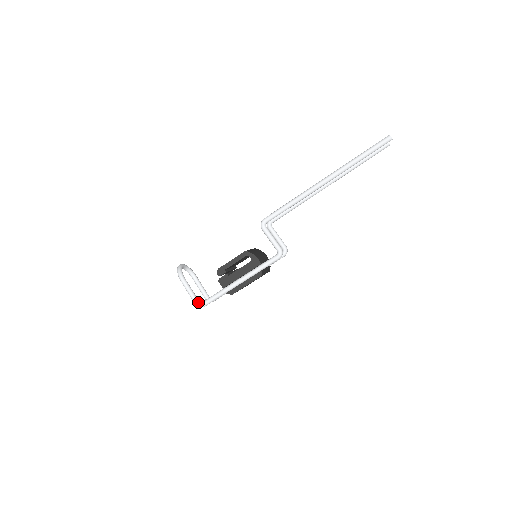
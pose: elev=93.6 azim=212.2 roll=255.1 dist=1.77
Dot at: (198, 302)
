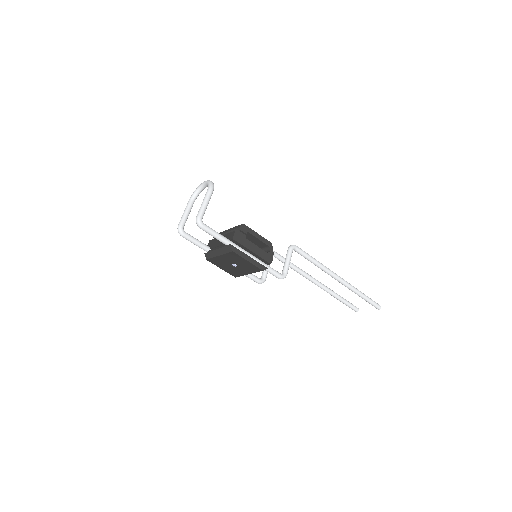
Dot at: occluded
